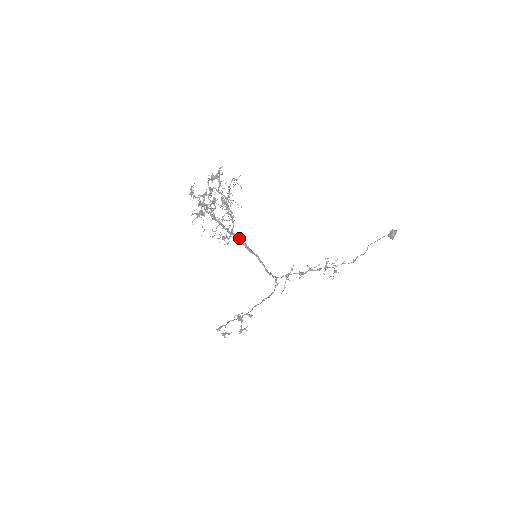
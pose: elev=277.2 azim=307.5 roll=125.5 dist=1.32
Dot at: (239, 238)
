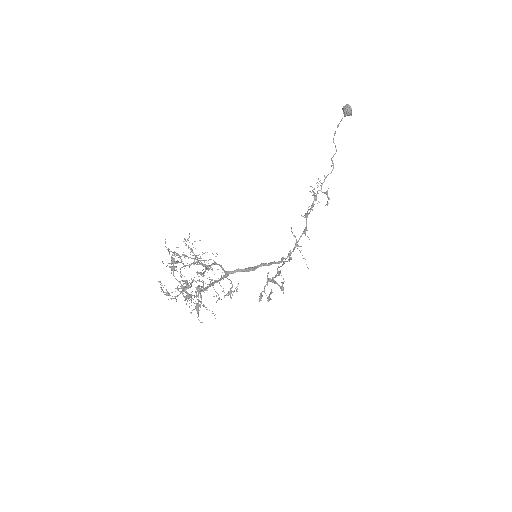
Dot at: (236, 271)
